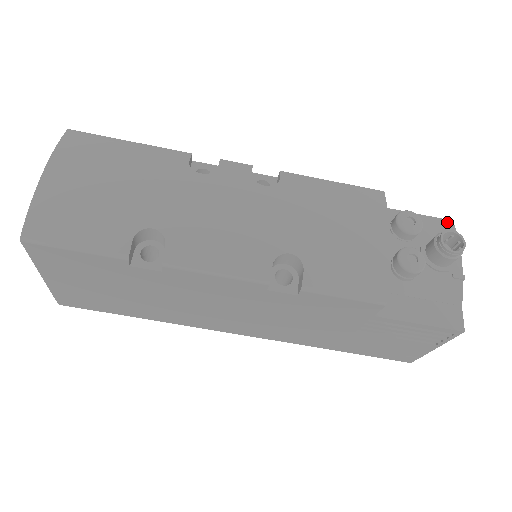
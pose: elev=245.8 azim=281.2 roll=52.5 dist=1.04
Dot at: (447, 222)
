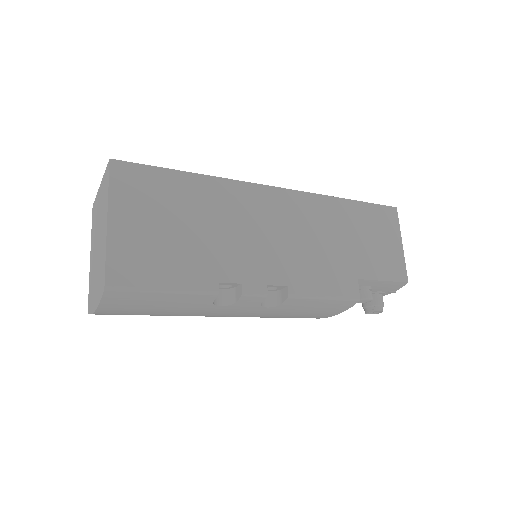
Dot at: (402, 284)
